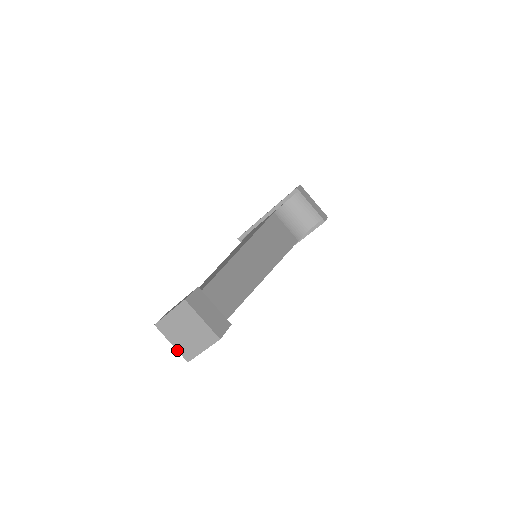
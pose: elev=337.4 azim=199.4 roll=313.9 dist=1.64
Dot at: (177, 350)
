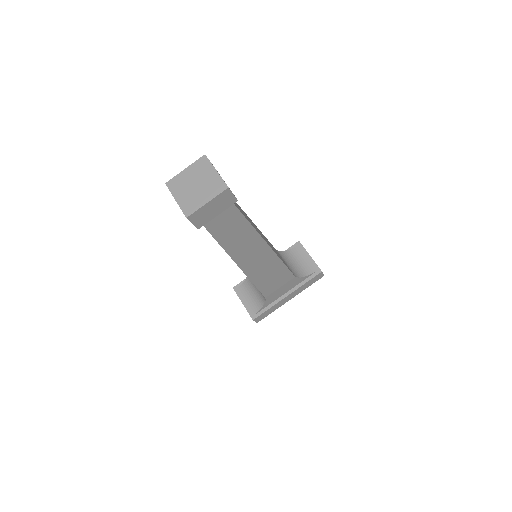
Dot at: (179, 206)
